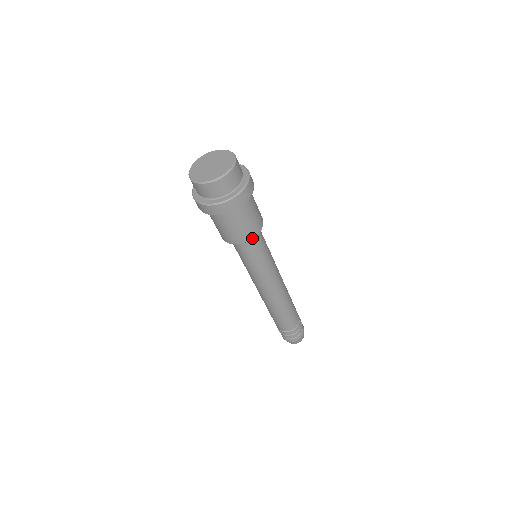
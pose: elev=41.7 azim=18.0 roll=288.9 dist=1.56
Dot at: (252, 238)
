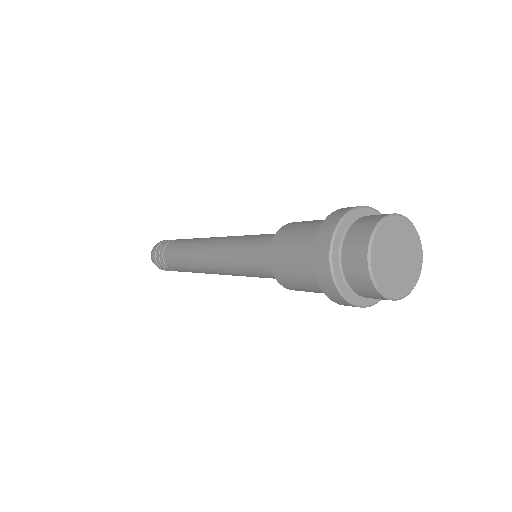
Dot at: occluded
